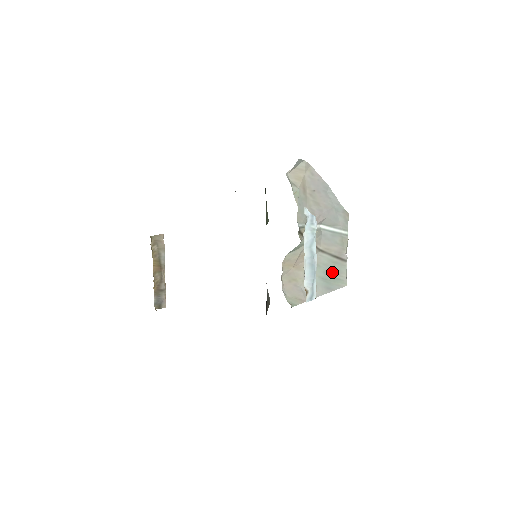
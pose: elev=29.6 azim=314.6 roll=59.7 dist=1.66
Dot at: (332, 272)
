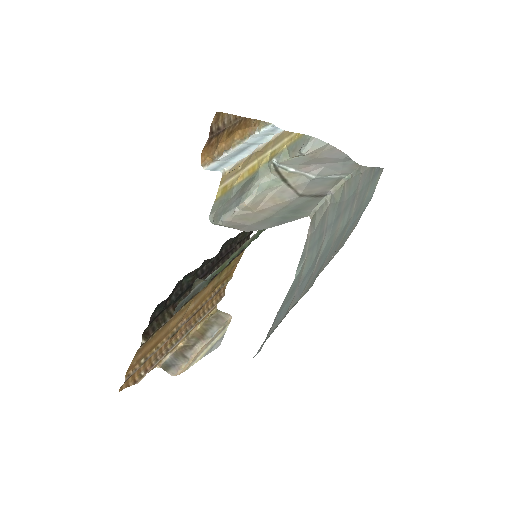
Dot at: (299, 209)
